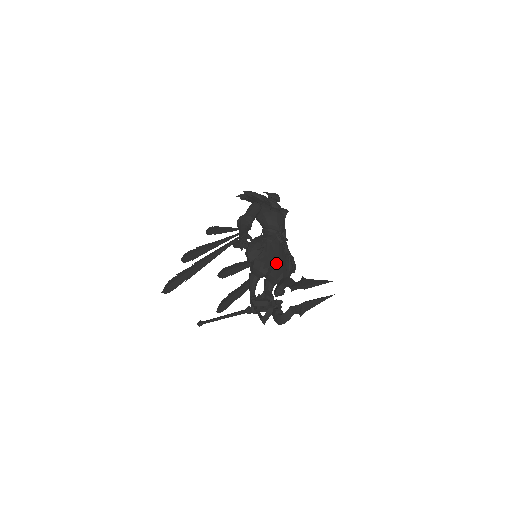
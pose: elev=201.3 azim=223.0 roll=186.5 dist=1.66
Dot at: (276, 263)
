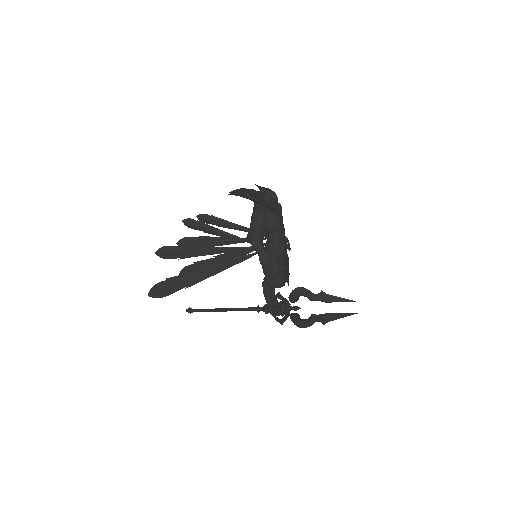
Dot at: (288, 272)
